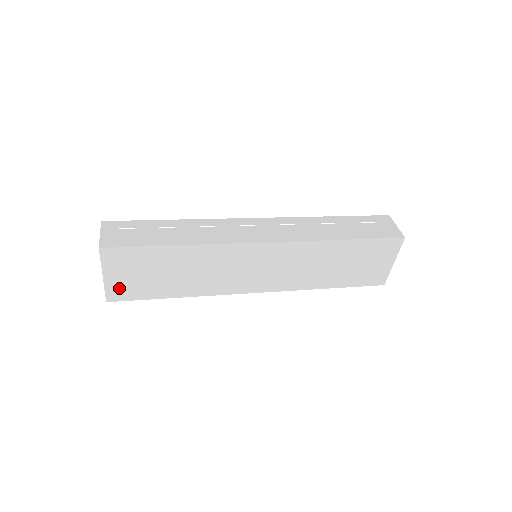
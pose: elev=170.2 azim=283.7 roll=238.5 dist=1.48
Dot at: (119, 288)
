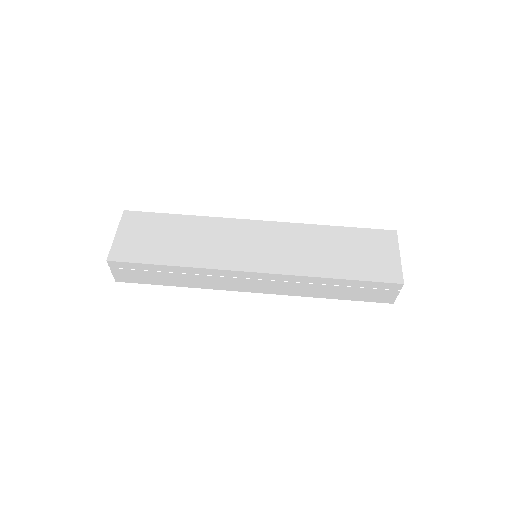
Dot at: occluded
